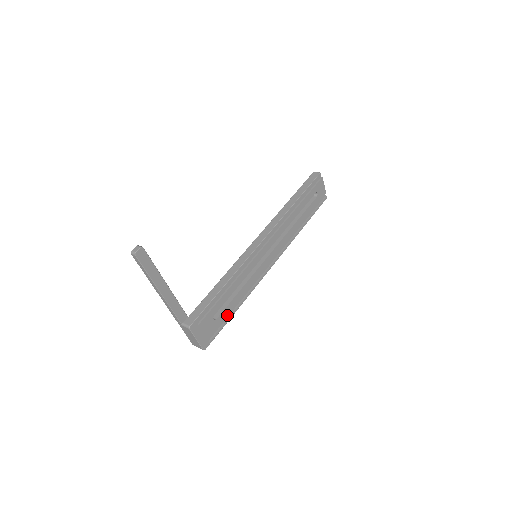
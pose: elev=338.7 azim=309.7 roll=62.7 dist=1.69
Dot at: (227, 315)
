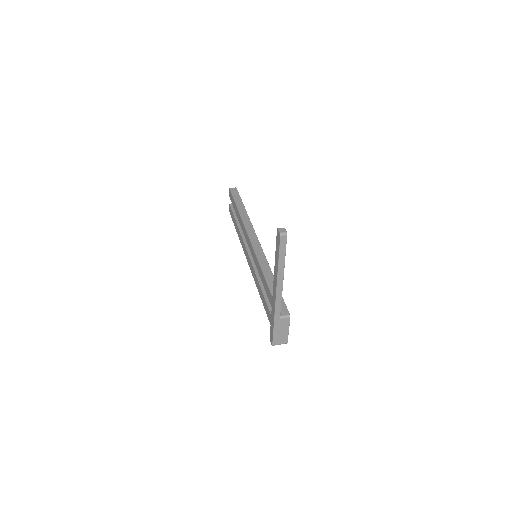
Dot at: occluded
